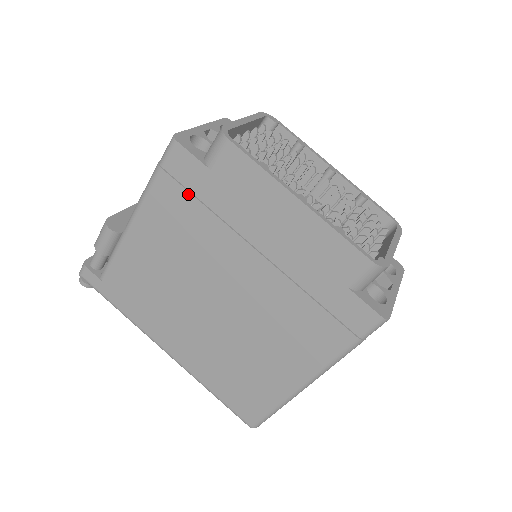
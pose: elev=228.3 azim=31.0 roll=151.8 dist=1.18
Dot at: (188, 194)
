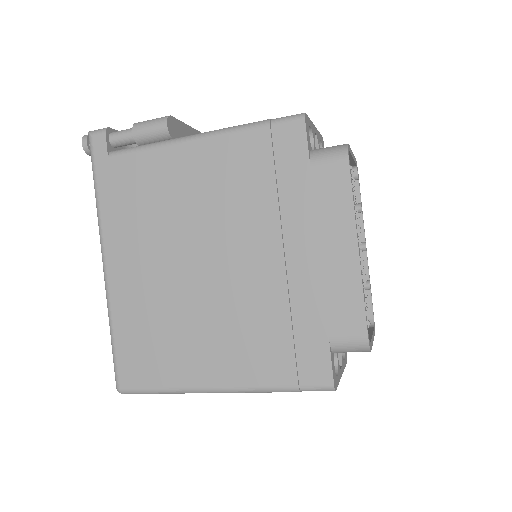
Dot at: (272, 164)
